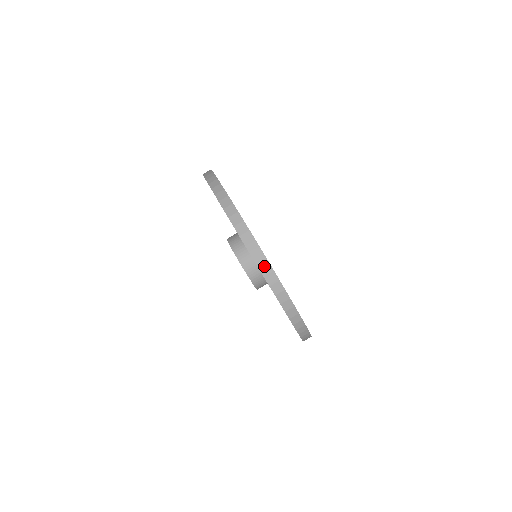
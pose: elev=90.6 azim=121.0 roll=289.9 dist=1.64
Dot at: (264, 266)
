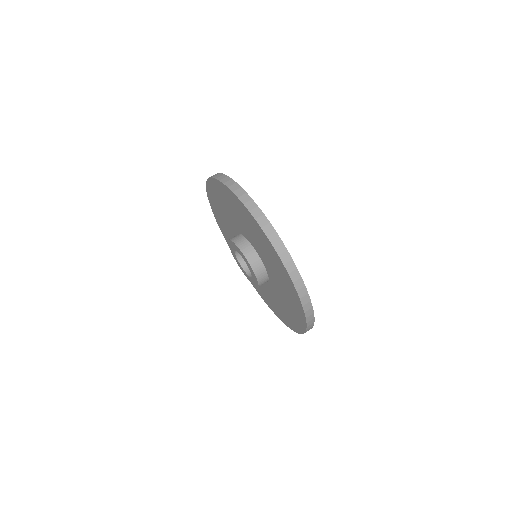
Dot at: (289, 264)
